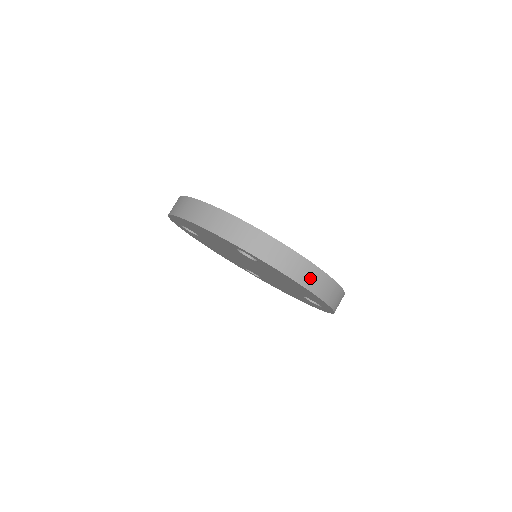
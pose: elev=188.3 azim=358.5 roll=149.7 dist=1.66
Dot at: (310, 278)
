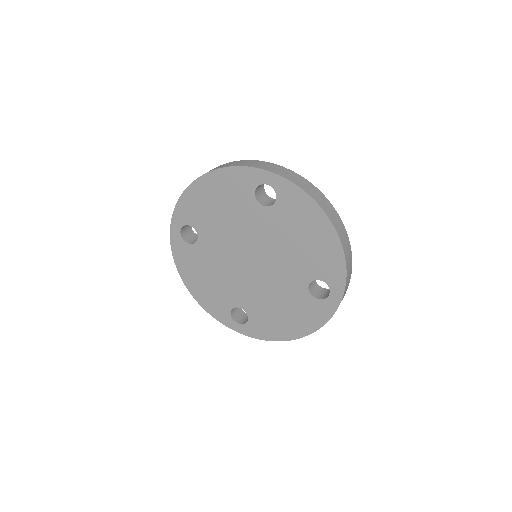
Dot at: (327, 208)
